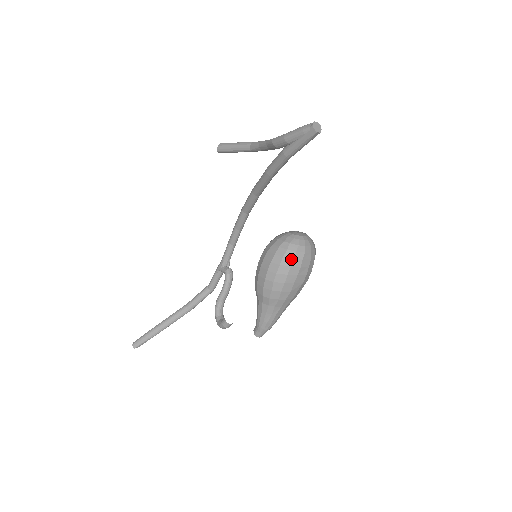
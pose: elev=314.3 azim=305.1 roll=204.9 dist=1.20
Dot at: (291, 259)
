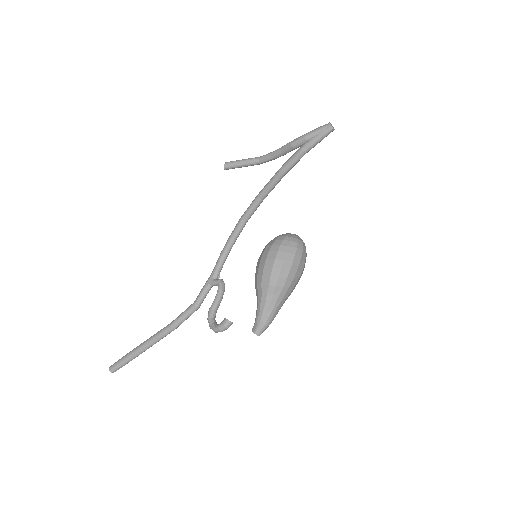
Dot at: (295, 248)
